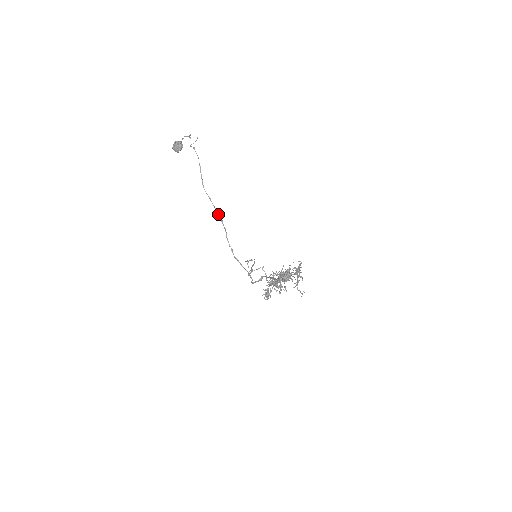
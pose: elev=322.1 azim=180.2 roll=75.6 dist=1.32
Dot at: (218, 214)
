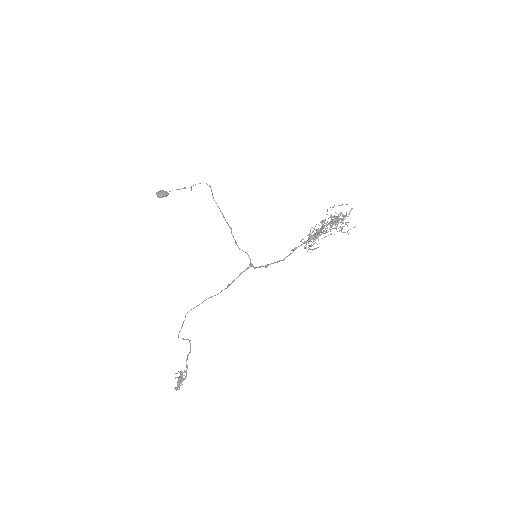
Dot at: (224, 218)
